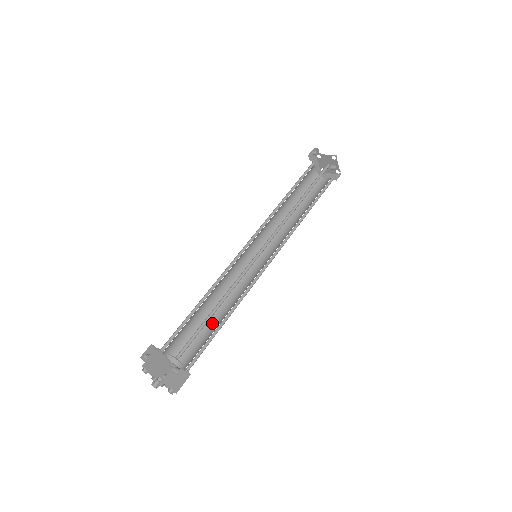
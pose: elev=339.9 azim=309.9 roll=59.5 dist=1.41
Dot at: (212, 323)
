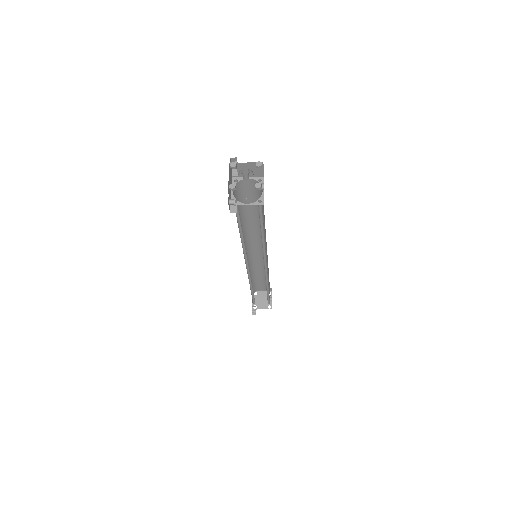
Dot at: occluded
